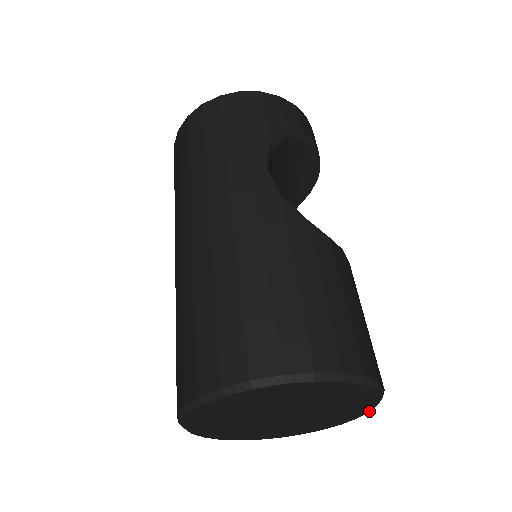
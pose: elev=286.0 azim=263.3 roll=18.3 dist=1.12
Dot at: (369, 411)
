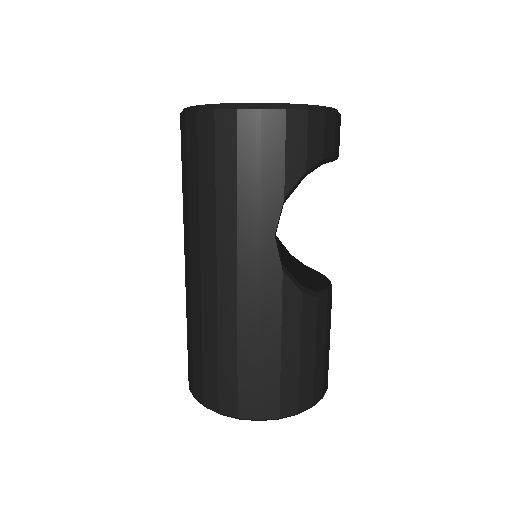
Dot at: occluded
